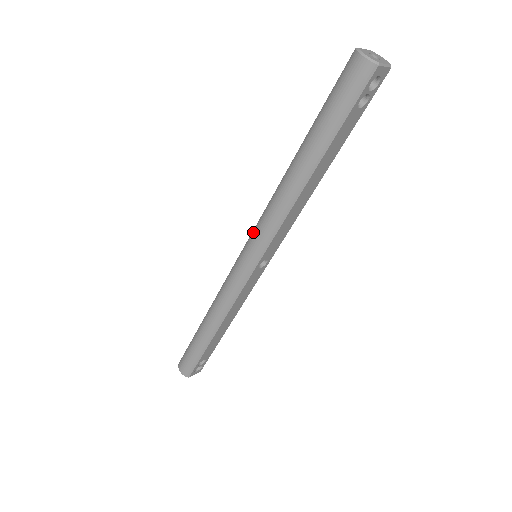
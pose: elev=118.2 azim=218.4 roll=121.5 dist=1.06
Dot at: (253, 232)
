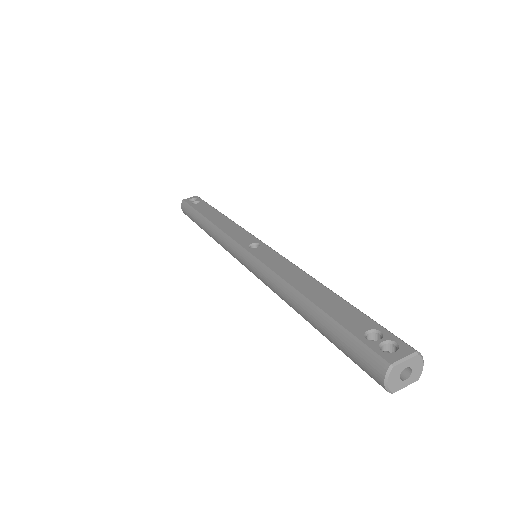
Dot at: (255, 262)
